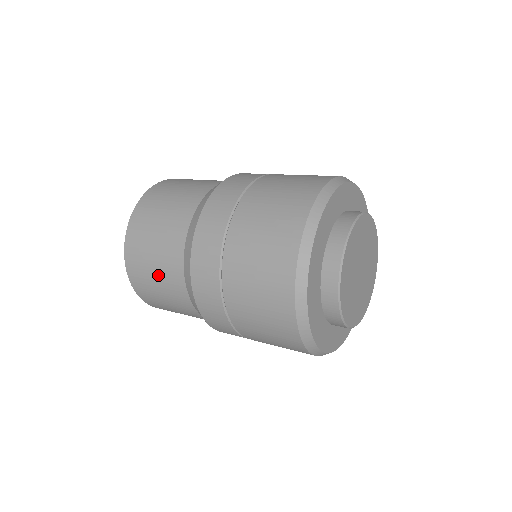
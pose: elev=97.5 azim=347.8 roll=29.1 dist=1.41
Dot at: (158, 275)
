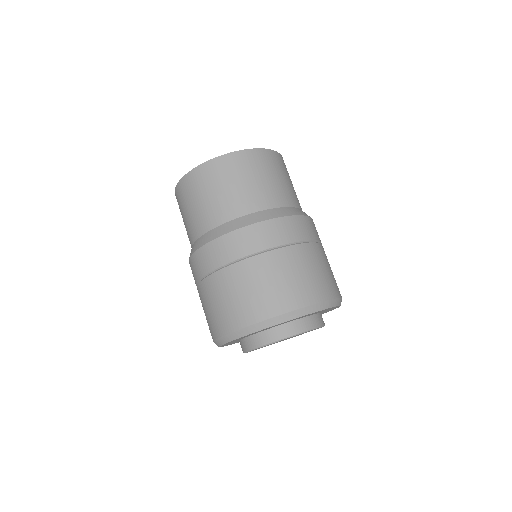
Dot at: (197, 207)
